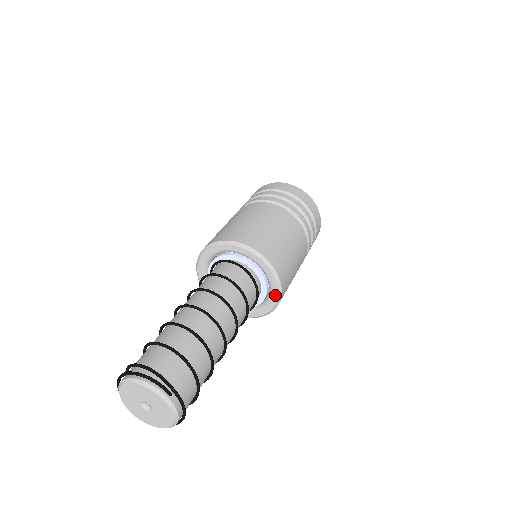
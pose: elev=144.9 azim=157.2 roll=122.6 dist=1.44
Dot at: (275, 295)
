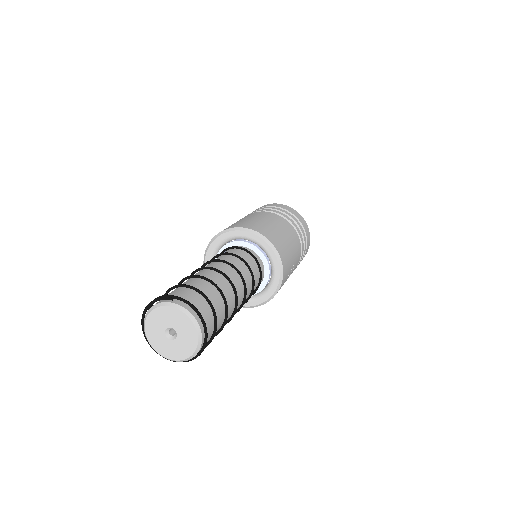
Dot at: (268, 248)
